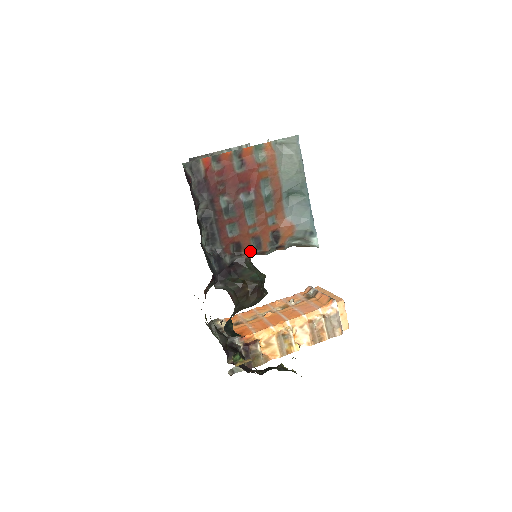
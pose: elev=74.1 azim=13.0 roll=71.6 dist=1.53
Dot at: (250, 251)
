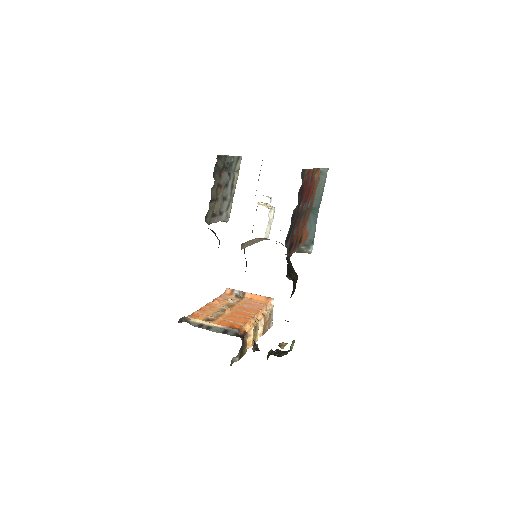
Dot at: occluded
